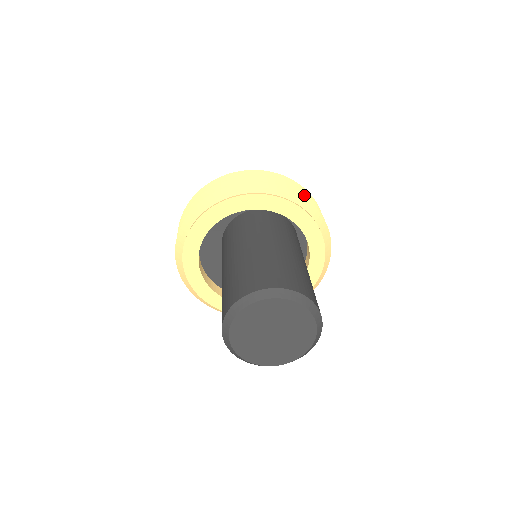
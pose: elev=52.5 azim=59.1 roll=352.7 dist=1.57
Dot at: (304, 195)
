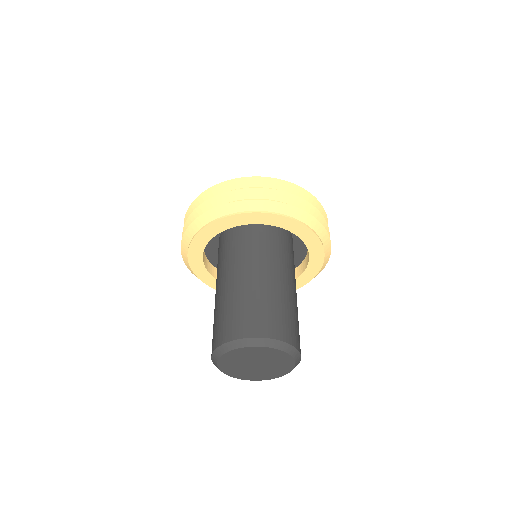
Dot at: (269, 191)
